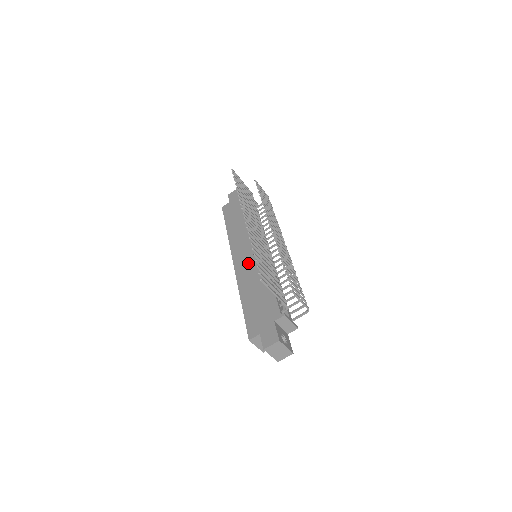
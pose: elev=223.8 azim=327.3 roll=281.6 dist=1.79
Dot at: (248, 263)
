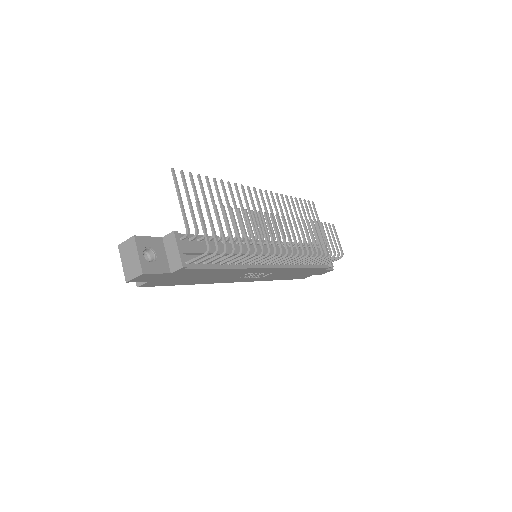
Dot at: occluded
